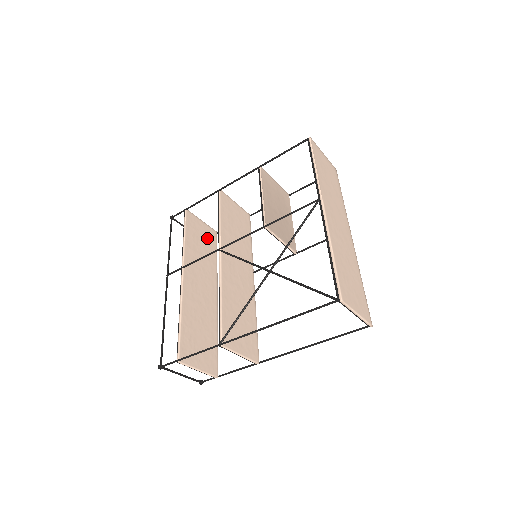
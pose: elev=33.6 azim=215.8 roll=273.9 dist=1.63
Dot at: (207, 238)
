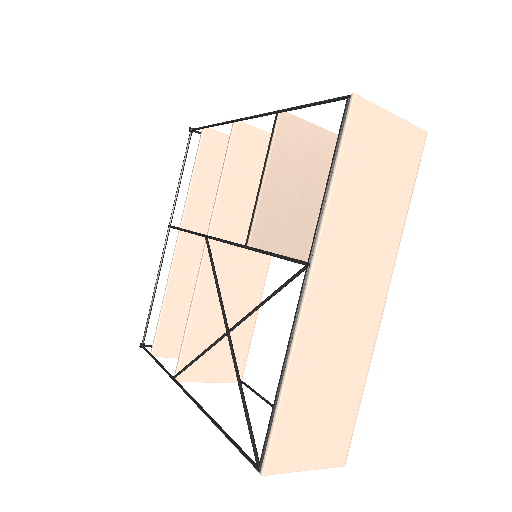
Dot at: occluded
